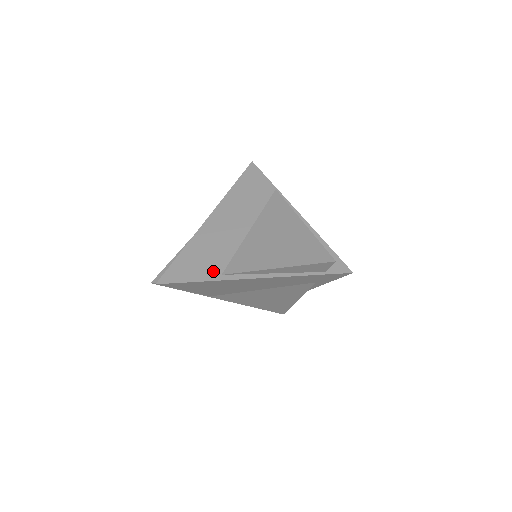
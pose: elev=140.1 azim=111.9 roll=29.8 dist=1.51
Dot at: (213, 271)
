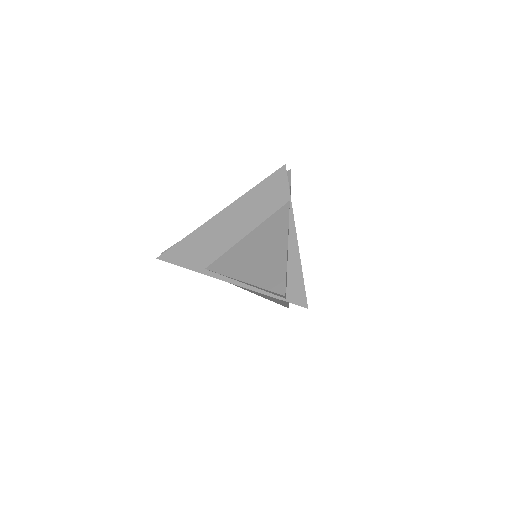
Dot at: (201, 263)
